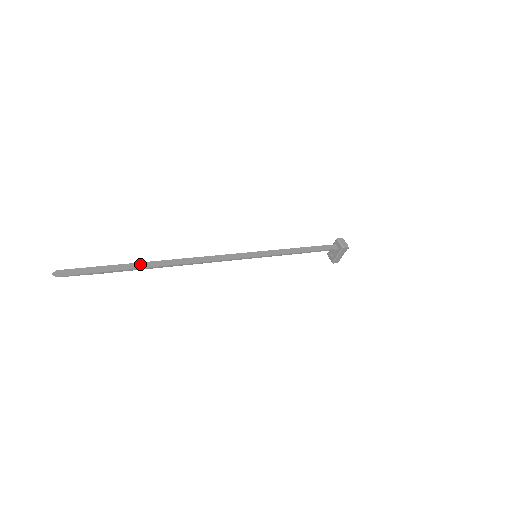
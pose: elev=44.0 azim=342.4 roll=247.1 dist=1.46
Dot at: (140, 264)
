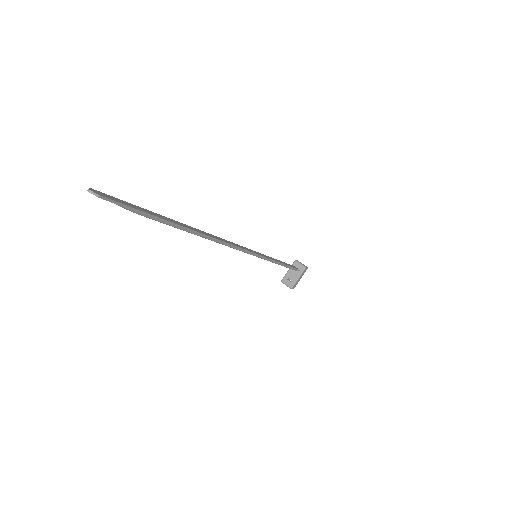
Dot at: (177, 222)
